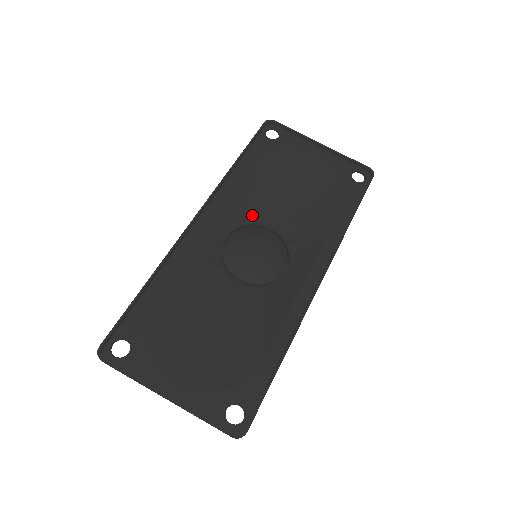
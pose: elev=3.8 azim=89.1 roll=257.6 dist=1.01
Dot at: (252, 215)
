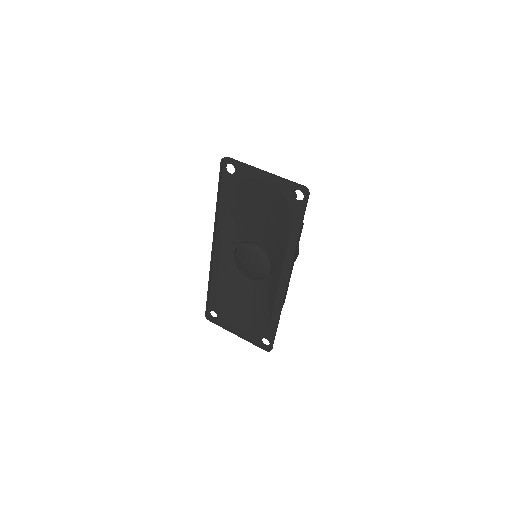
Dot at: (243, 234)
